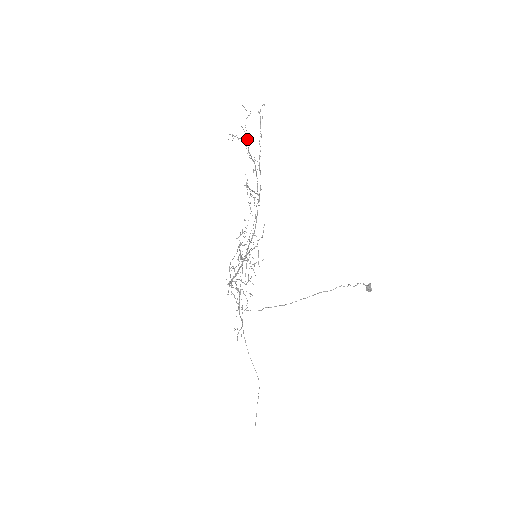
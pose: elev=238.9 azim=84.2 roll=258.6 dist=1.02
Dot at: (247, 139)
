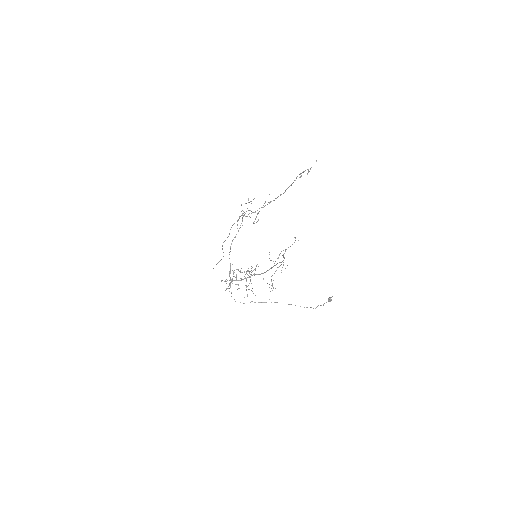
Dot at: occluded
